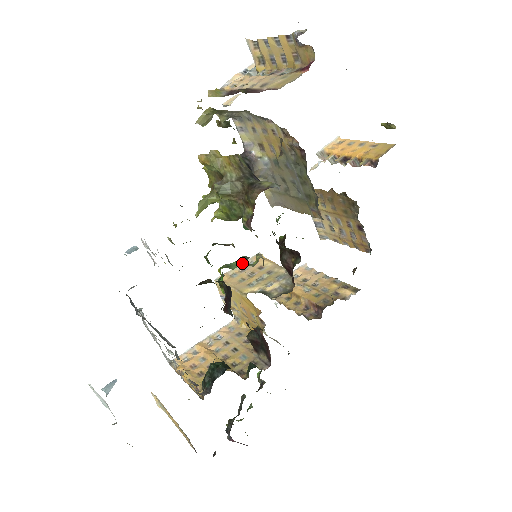
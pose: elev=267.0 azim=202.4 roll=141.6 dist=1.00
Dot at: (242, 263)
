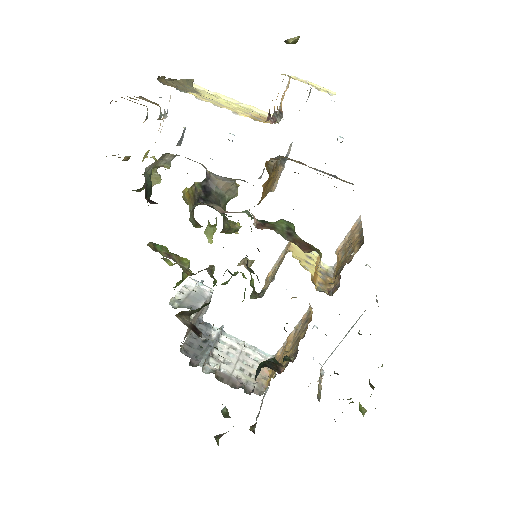
Dot at: (236, 273)
